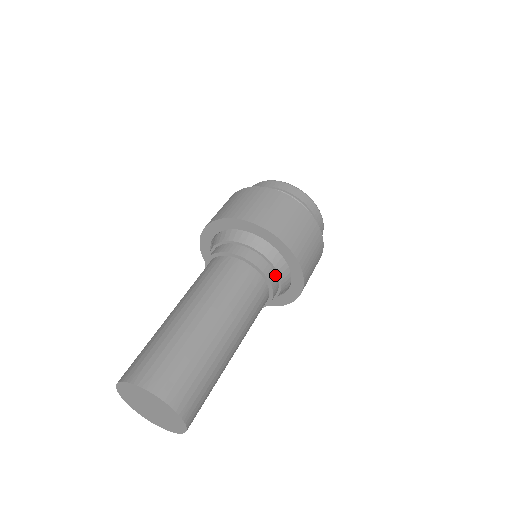
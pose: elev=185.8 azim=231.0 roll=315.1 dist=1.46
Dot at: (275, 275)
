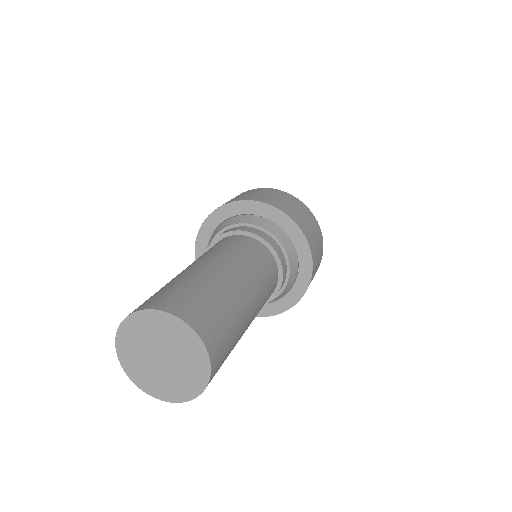
Dot at: (281, 251)
